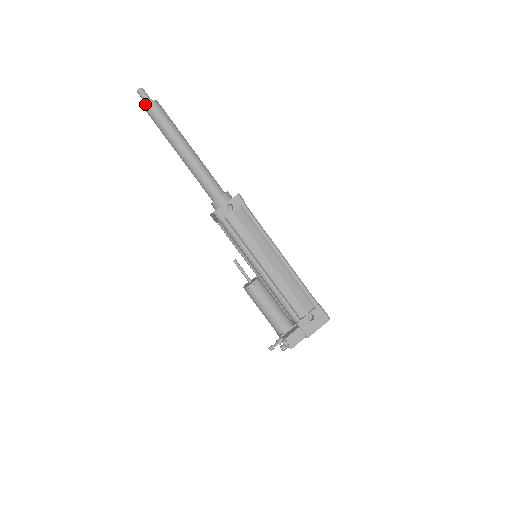
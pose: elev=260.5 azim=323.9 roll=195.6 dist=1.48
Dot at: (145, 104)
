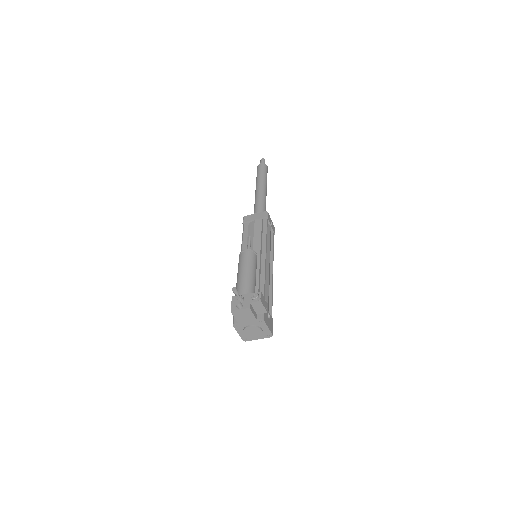
Dot at: (262, 163)
